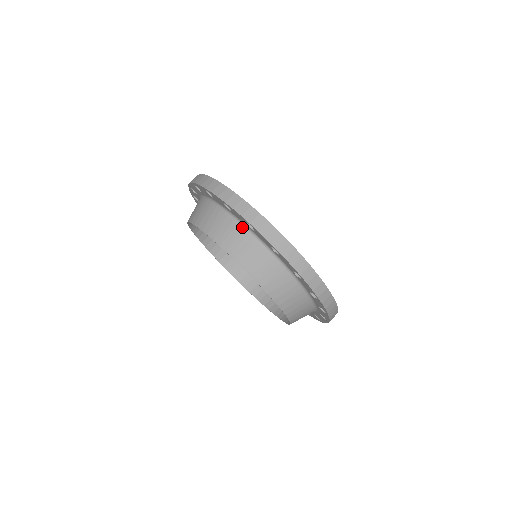
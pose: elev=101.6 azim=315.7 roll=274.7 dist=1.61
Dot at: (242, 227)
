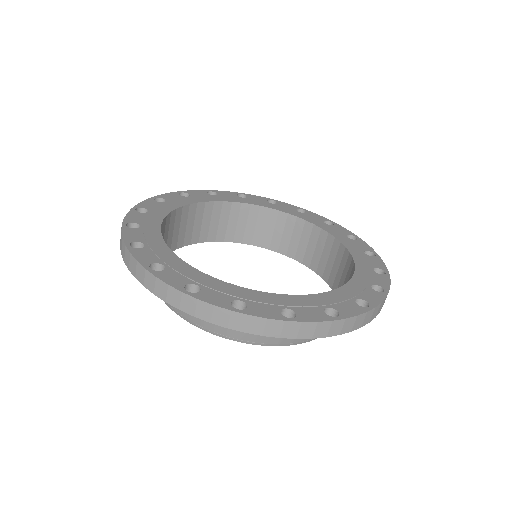
Dot at: occluded
